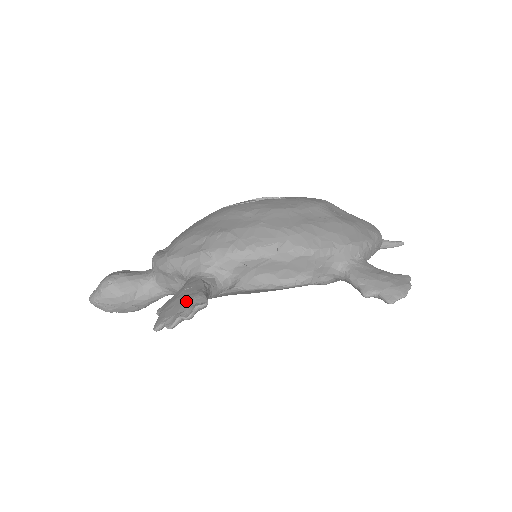
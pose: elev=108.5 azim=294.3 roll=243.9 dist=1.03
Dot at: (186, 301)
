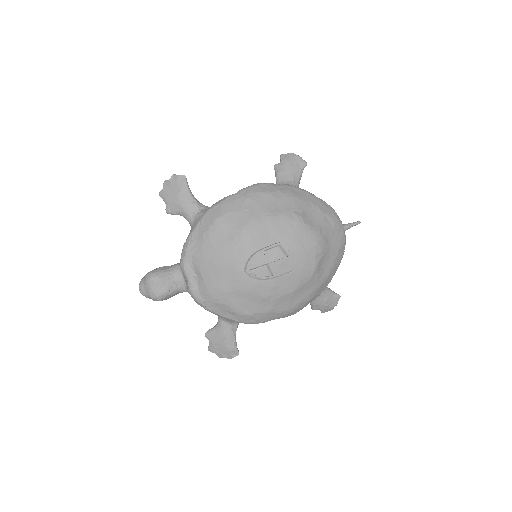
Dot at: (227, 351)
